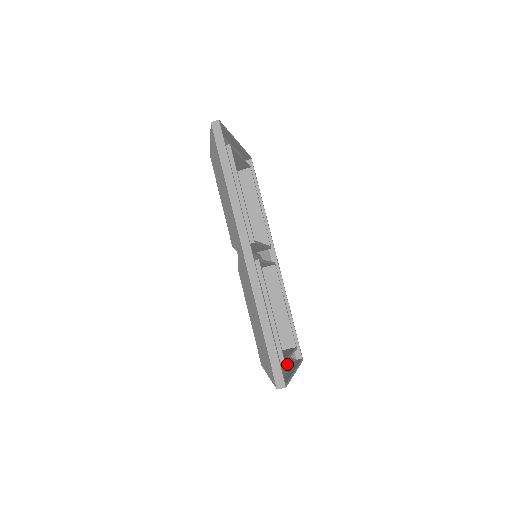
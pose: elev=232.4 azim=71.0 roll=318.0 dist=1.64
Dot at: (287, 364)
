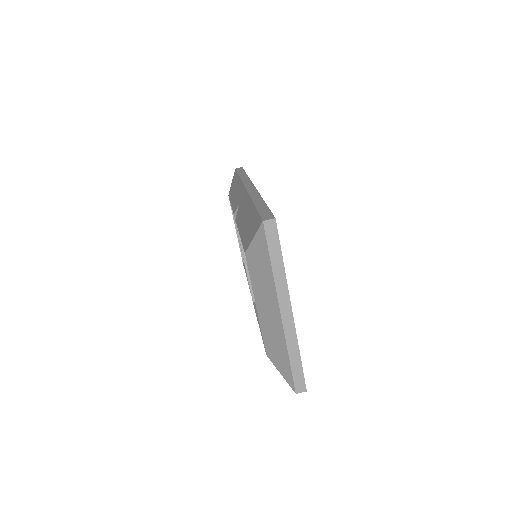
Dot at: (280, 332)
